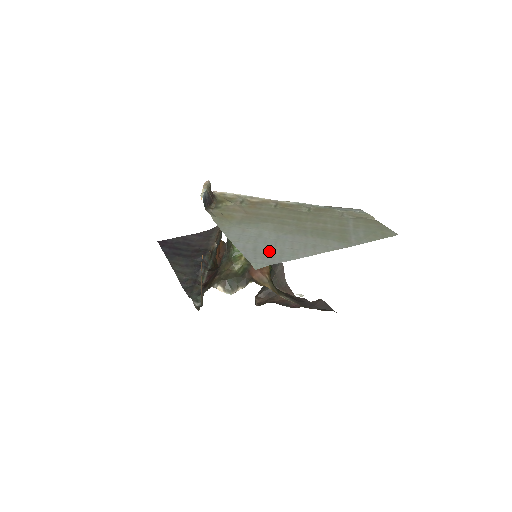
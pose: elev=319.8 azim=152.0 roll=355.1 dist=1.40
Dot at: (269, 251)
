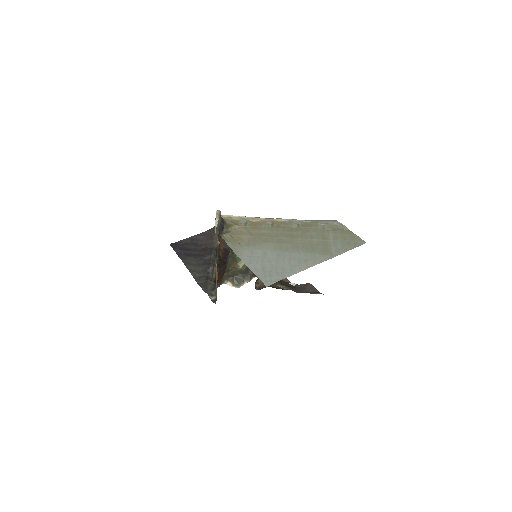
Dot at: (274, 269)
